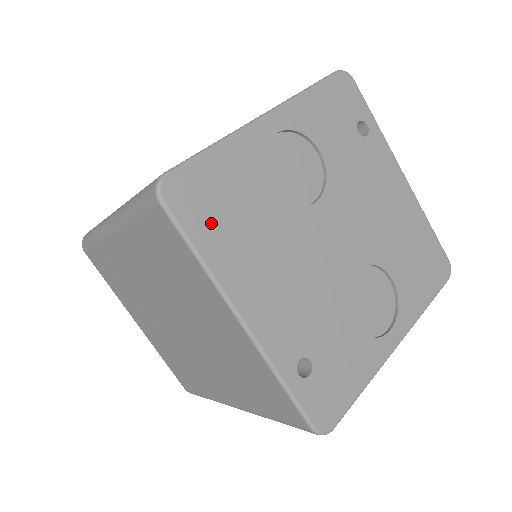
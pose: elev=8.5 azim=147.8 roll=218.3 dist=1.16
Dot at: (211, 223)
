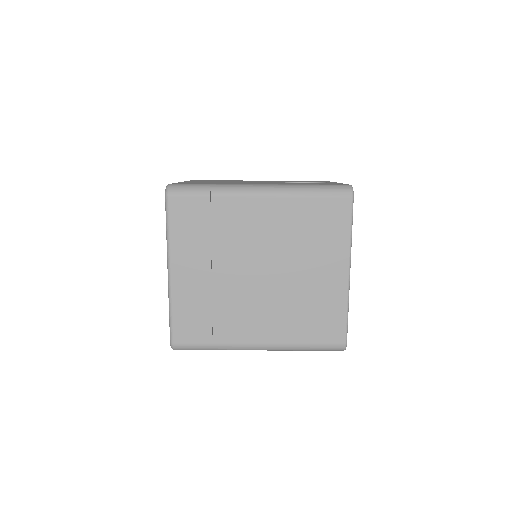
Dot at: occluded
